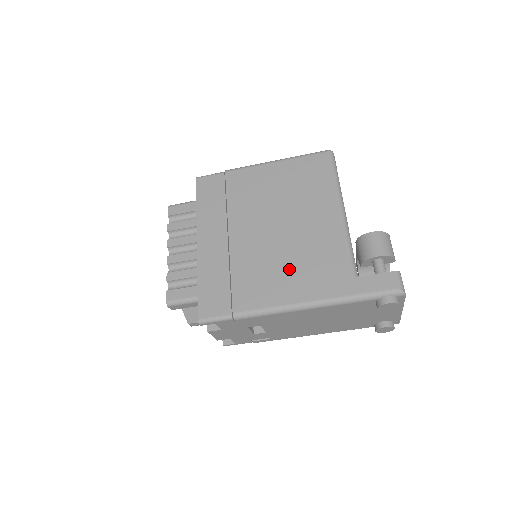
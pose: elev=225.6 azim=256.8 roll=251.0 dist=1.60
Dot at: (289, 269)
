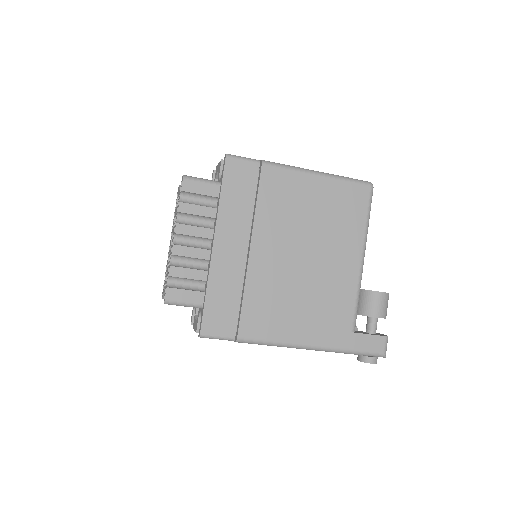
Dot at: (301, 307)
